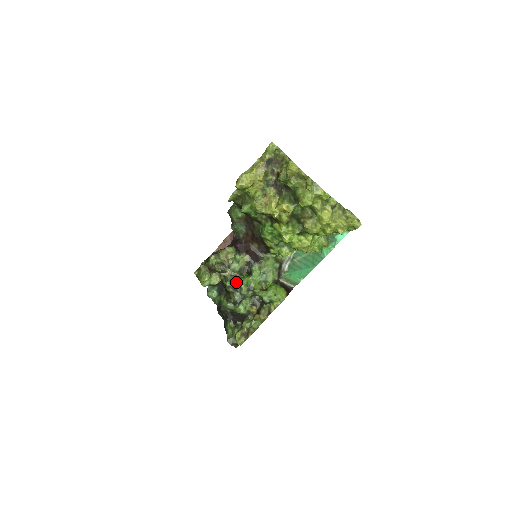
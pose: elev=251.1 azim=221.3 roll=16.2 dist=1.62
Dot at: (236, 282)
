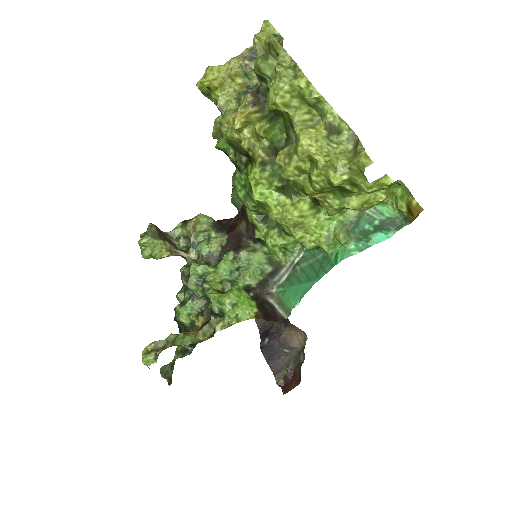
Dot at: occluded
